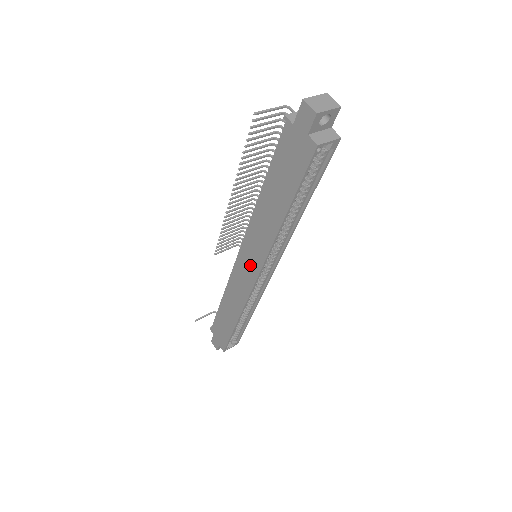
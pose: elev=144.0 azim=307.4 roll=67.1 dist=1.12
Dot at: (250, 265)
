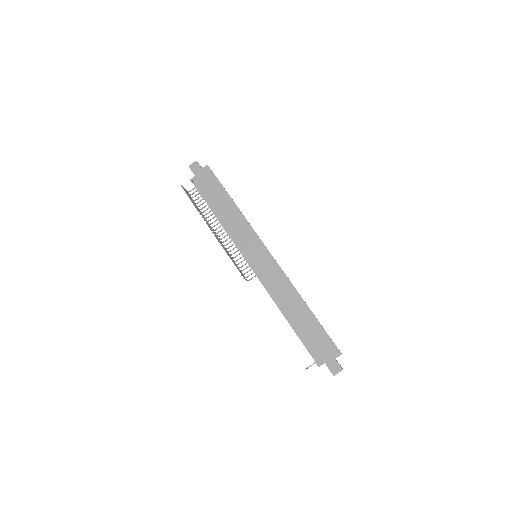
Dot at: (258, 252)
